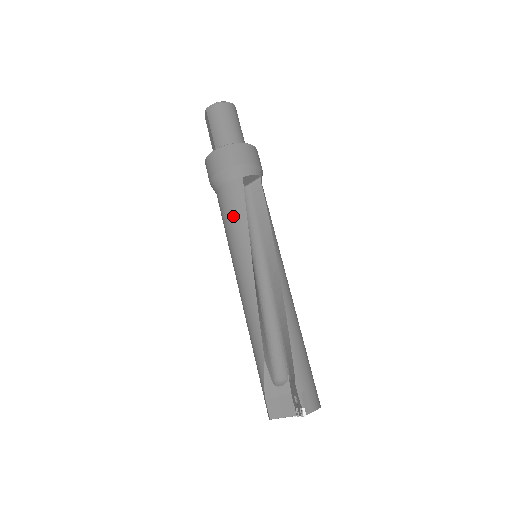
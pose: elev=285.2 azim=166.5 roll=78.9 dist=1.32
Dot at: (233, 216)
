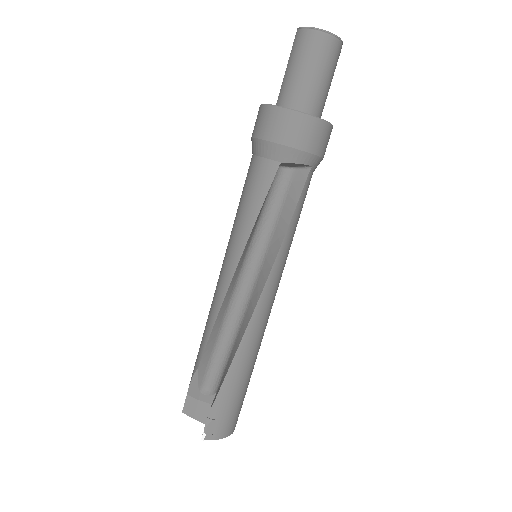
Dot at: (246, 204)
